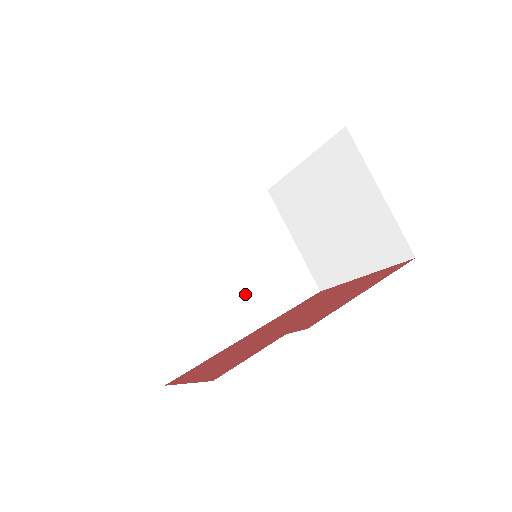
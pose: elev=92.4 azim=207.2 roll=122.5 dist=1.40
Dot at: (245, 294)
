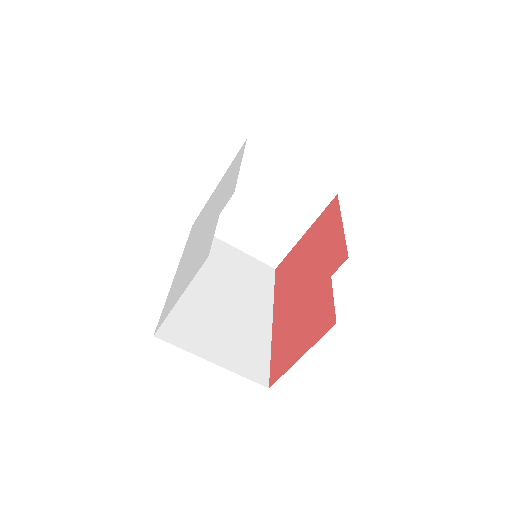
Dot at: (247, 299)
